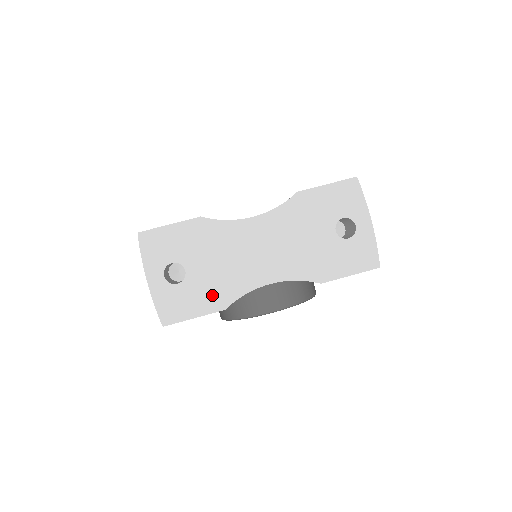
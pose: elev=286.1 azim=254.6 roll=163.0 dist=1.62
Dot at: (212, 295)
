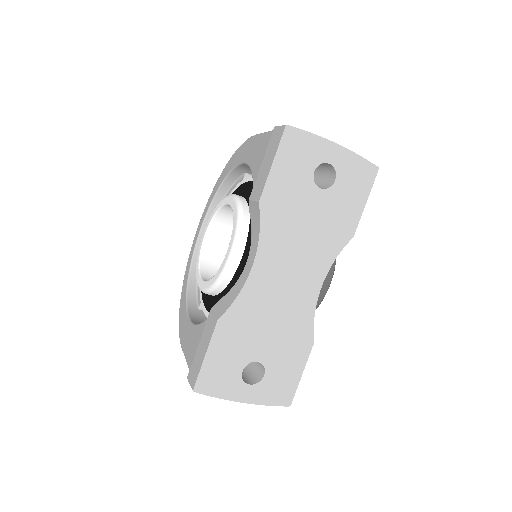
Dot at: (295, 348)
